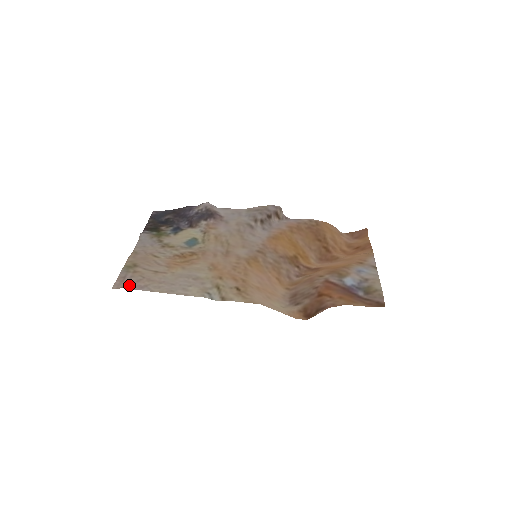
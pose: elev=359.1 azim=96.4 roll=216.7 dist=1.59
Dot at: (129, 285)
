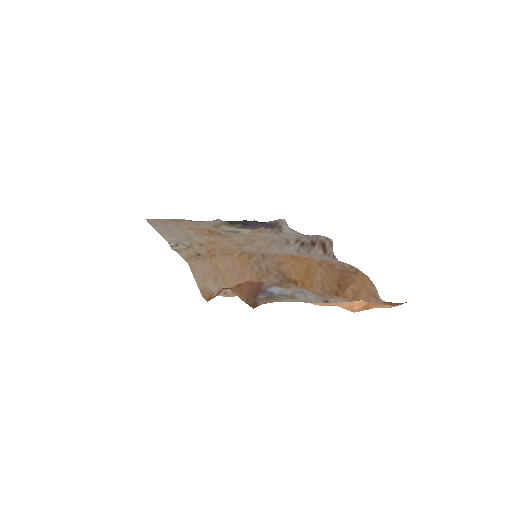
Dot at: (151, 220)
